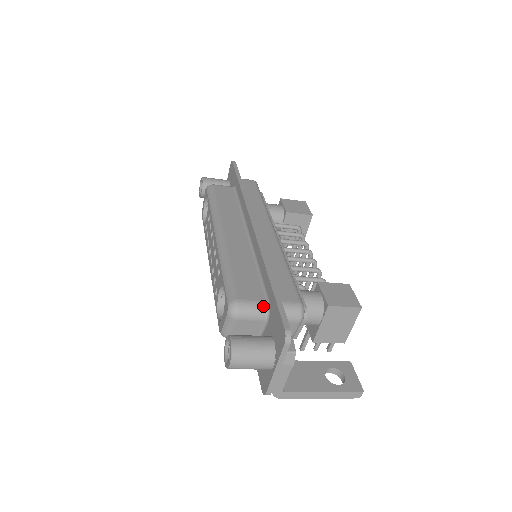
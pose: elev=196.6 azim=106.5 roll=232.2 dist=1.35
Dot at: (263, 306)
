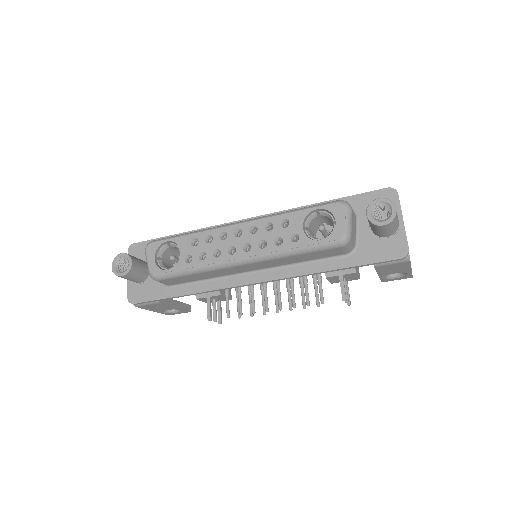
Dot at: occluded
